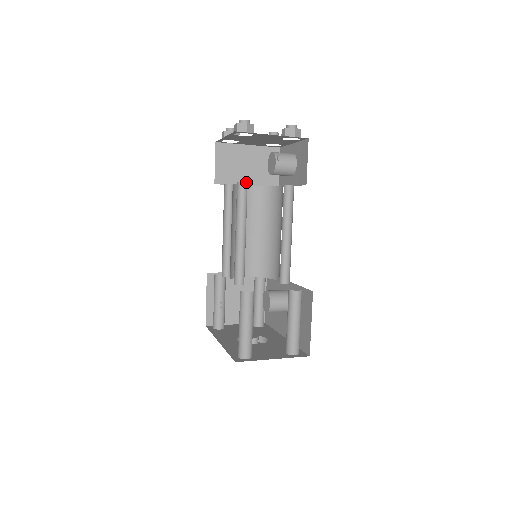
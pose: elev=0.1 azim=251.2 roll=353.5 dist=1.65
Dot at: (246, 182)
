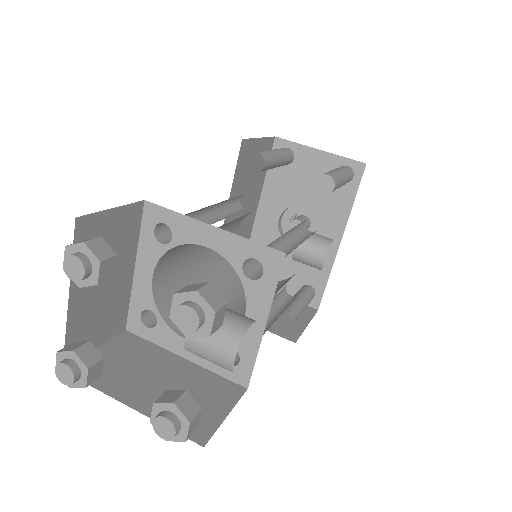
Dot at: (205, 226)
